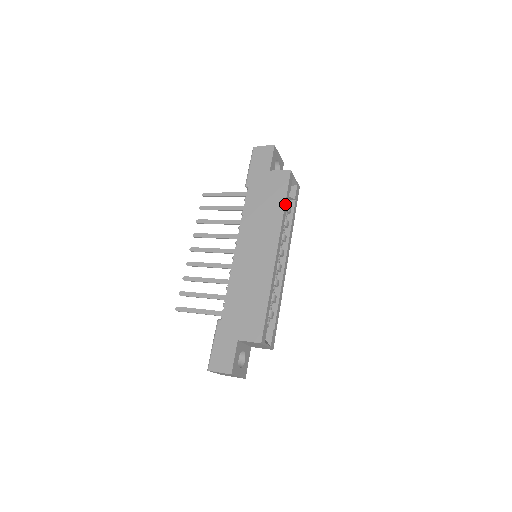
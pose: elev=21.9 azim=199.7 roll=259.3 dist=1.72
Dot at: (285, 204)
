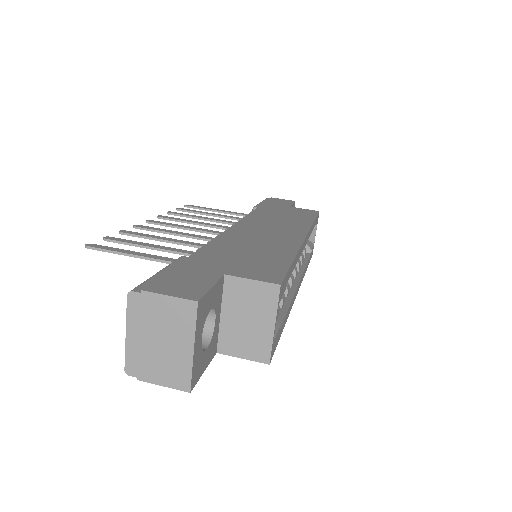
Dot at: (314, 221)
